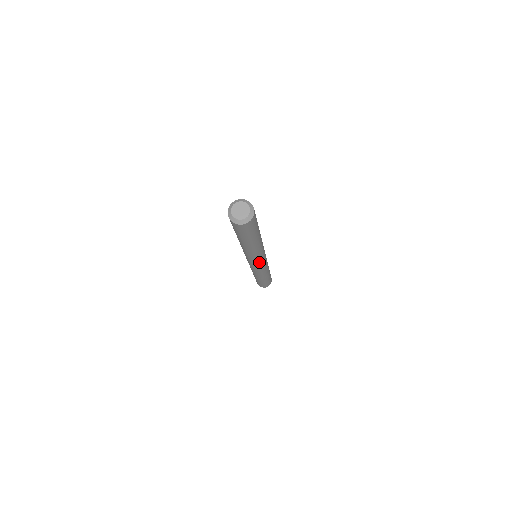
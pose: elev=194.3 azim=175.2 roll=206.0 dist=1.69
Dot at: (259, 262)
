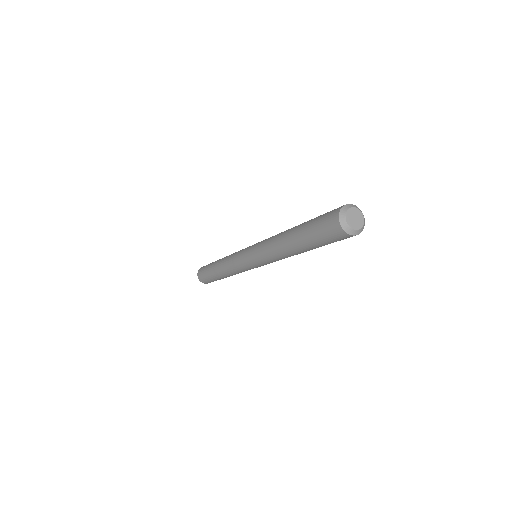
Dot at: occluded
